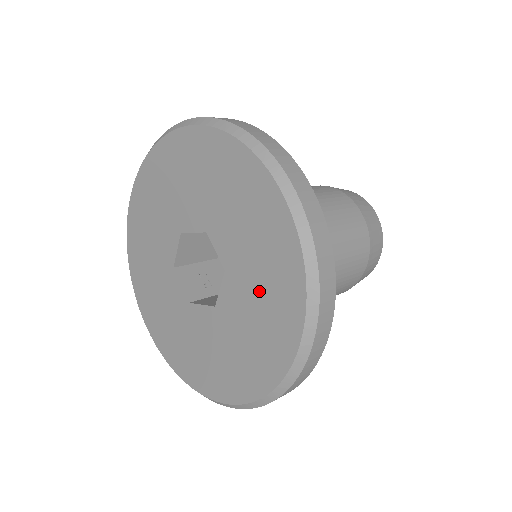
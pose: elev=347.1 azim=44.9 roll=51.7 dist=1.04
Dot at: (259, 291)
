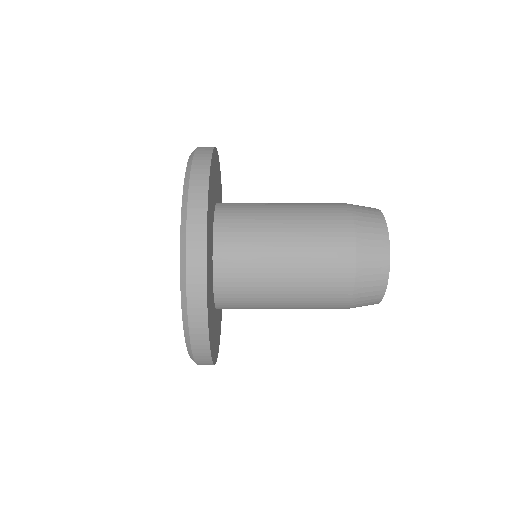
Dot at: occluded
